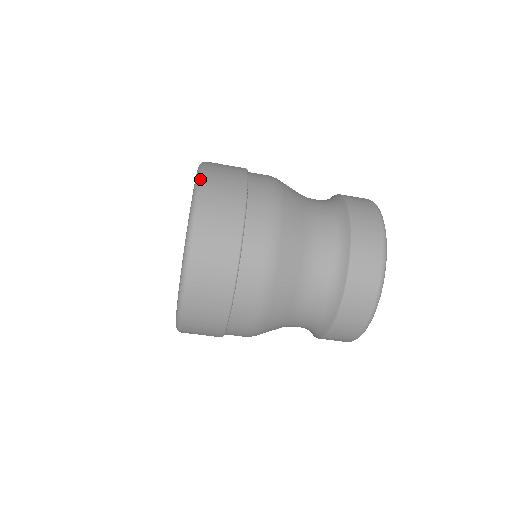
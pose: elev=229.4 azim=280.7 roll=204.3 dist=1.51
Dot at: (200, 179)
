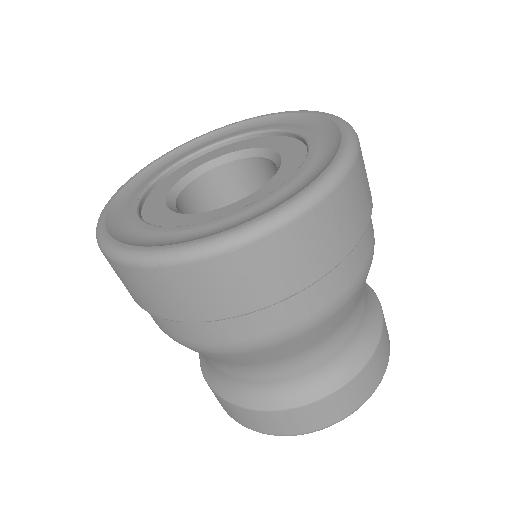
Dot at: (282, 223)
